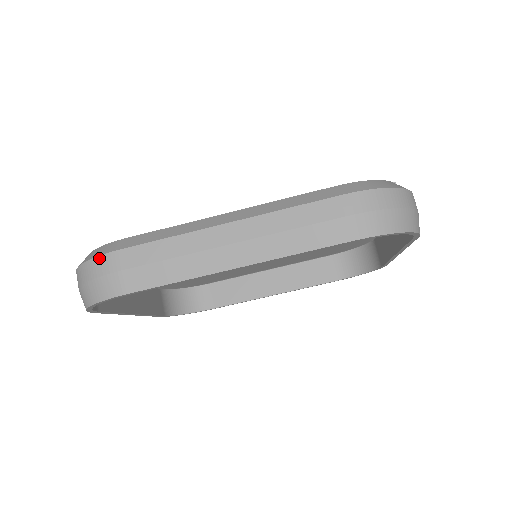
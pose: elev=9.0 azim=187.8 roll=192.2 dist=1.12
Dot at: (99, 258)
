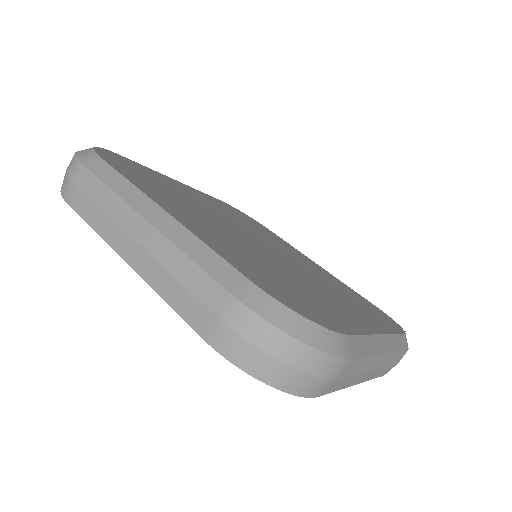
Dot at: (75, 159)
